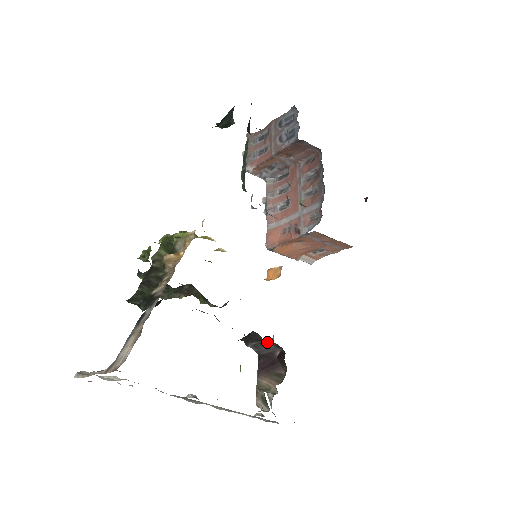
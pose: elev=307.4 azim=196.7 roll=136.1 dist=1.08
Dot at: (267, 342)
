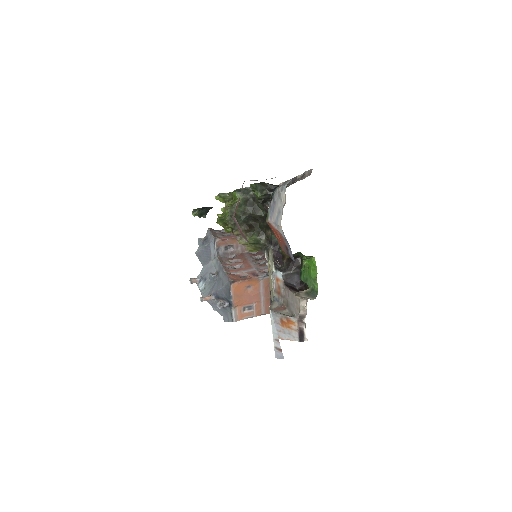
Dot at: (298, 273)
